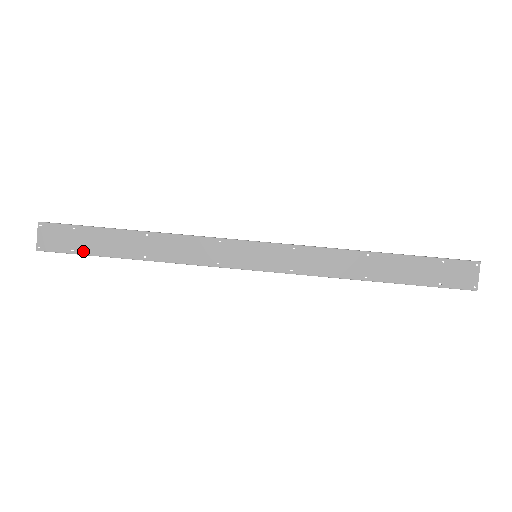
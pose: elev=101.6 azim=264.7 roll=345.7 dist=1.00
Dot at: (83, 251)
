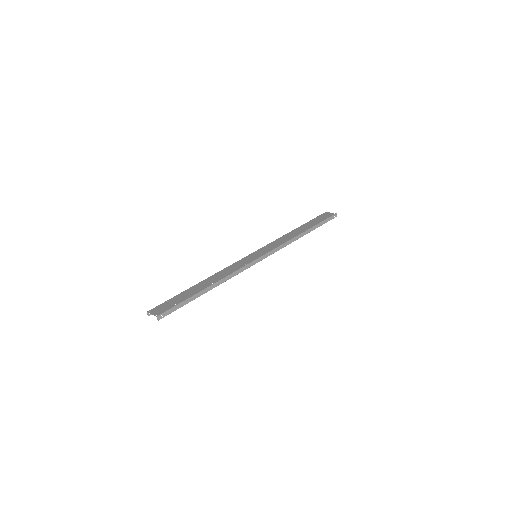
Dot at: (181, 301)
